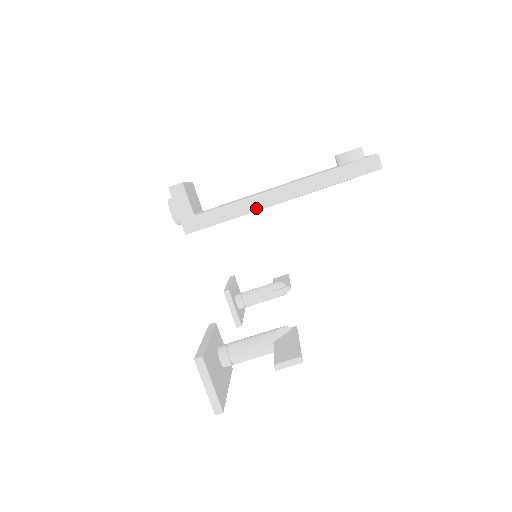
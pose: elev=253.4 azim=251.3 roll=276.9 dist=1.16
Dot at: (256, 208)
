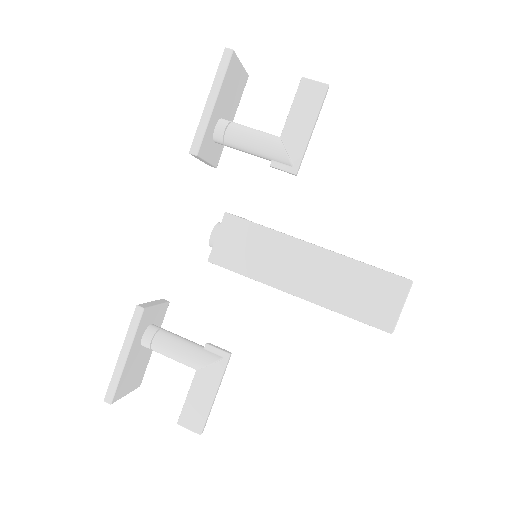
Dot at: (292, 236)
